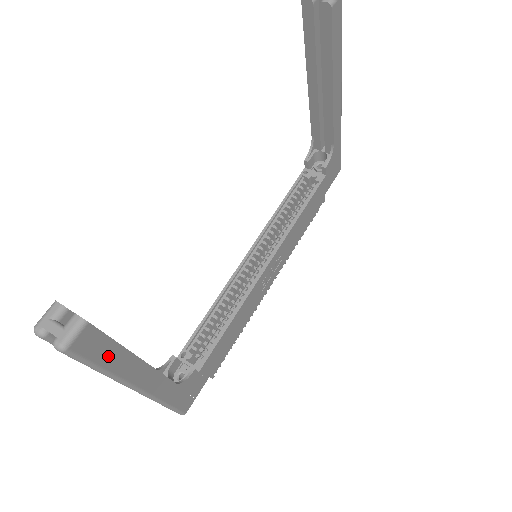
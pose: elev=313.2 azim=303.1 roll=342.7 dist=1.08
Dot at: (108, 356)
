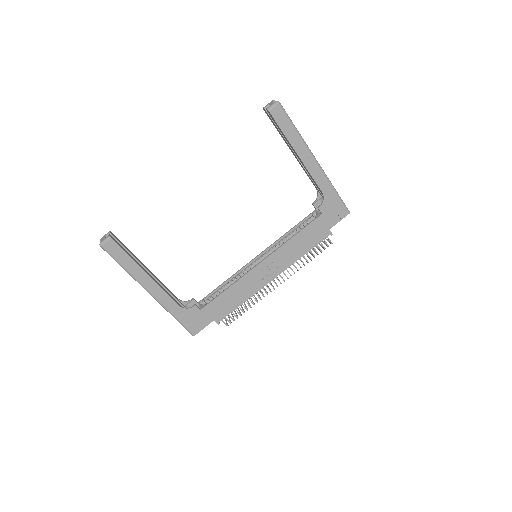
Dot at: (124, 260)
